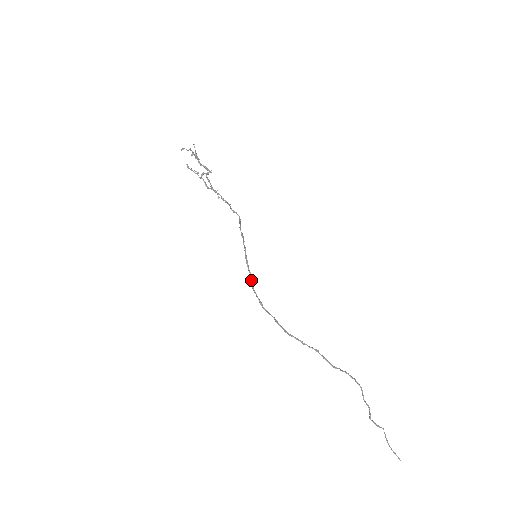
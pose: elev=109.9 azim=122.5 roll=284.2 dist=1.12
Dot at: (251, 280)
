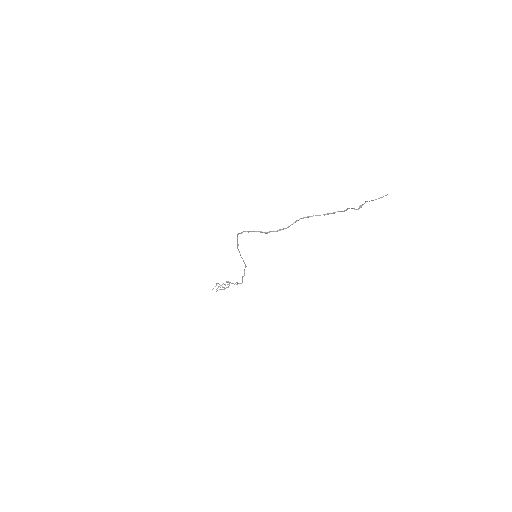
Dot at: (242, 232)
